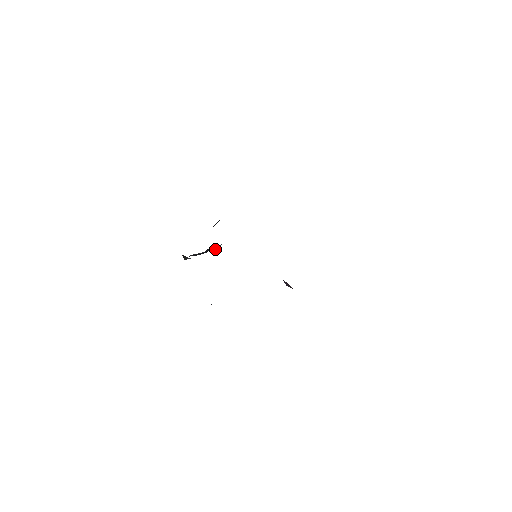
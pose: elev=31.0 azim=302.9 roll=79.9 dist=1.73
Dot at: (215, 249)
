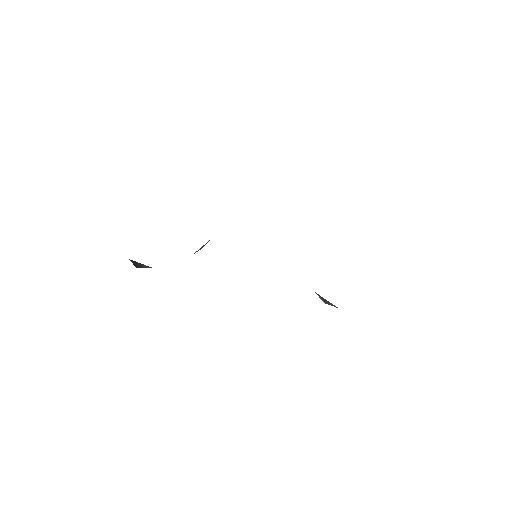
Dot at: (196, 251)
